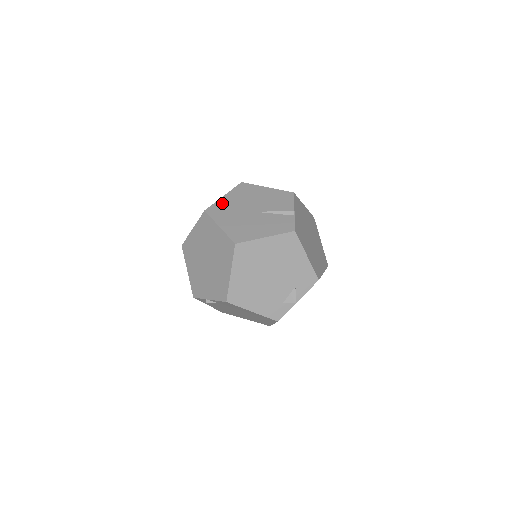
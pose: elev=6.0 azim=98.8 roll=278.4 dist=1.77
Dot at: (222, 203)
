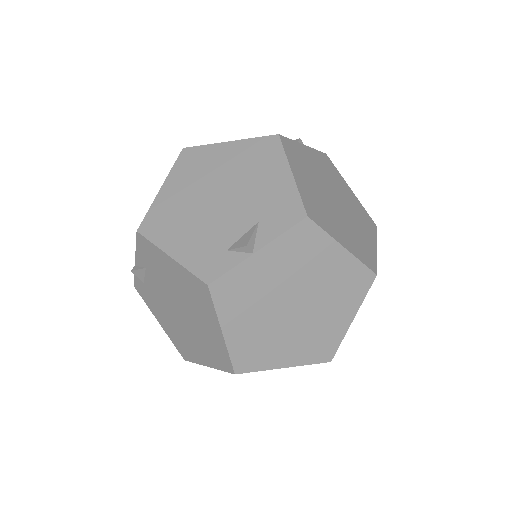
Dot at: occluded
